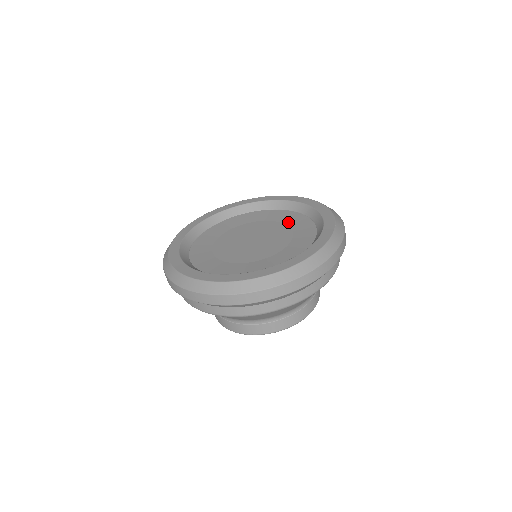
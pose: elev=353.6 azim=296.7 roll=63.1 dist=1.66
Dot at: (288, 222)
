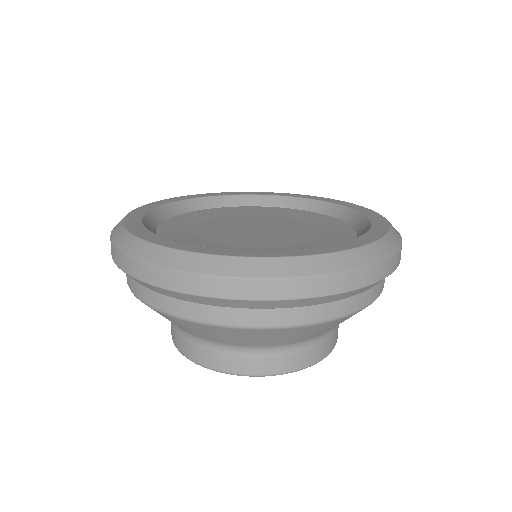
Dot at: (325, 235)
